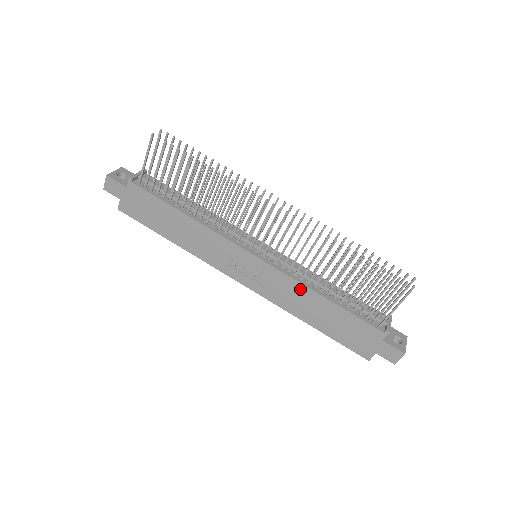
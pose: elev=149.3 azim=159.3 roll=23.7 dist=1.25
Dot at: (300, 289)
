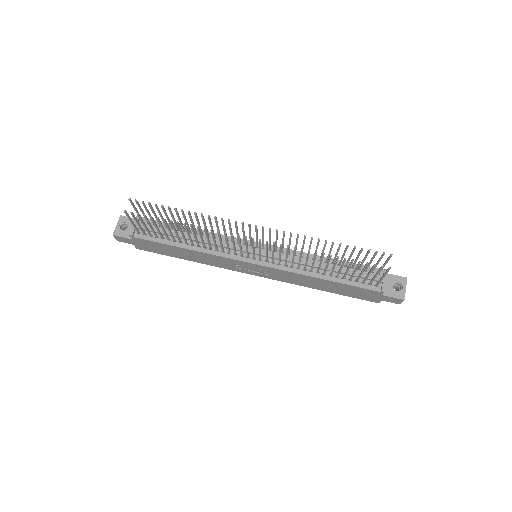
Dot at: (300, 276)
